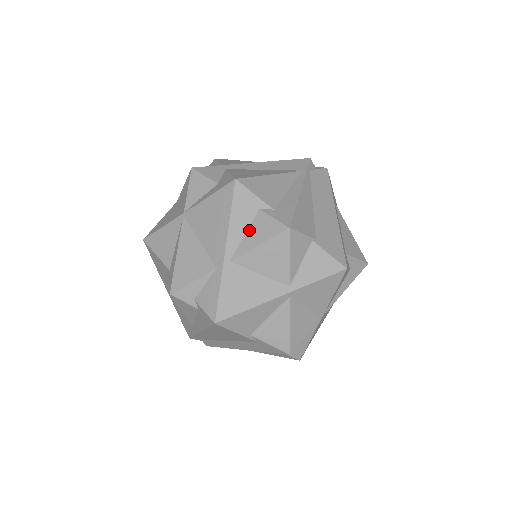
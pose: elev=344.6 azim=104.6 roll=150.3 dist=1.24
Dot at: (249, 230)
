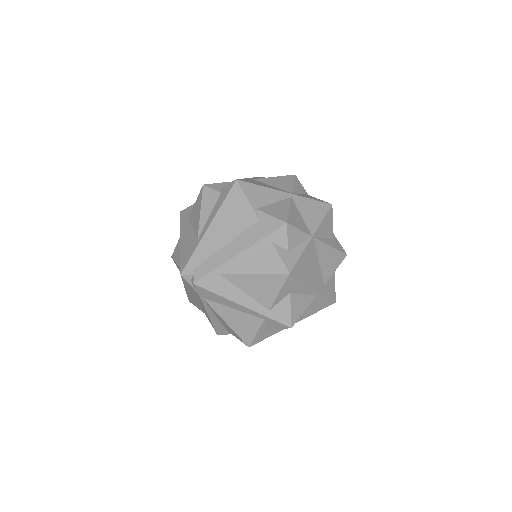
Dot at: occluded
